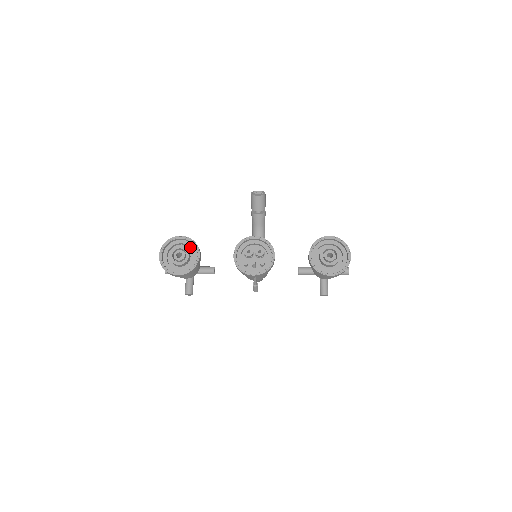
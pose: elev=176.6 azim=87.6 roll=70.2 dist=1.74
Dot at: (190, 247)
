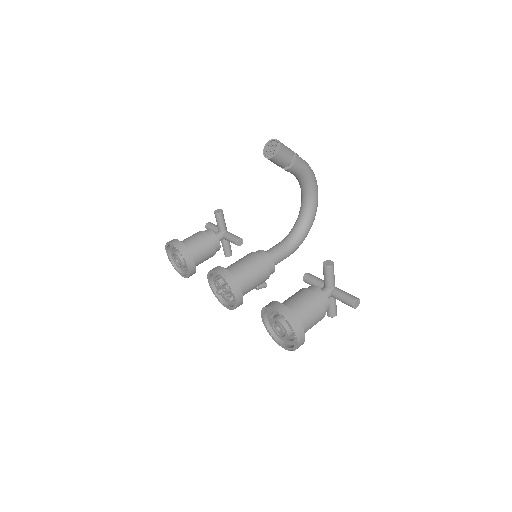
Dot at: occluded
